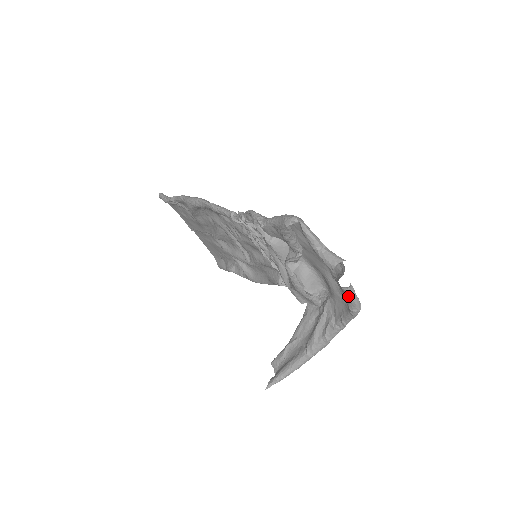
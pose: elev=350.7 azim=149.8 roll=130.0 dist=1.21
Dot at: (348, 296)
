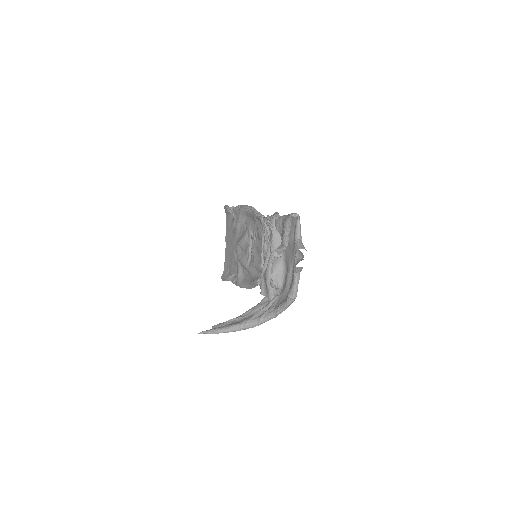
Dot at: (293, 282)
